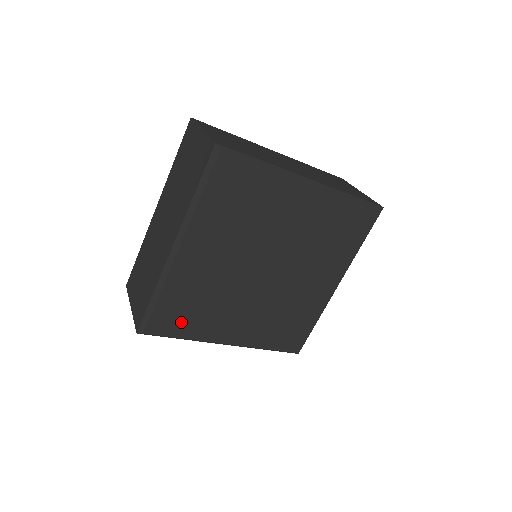
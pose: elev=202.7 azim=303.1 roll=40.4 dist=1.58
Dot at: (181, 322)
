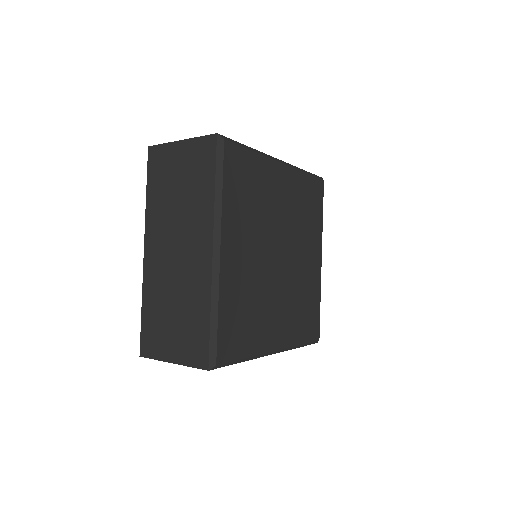
Dot at: (240, 338)
